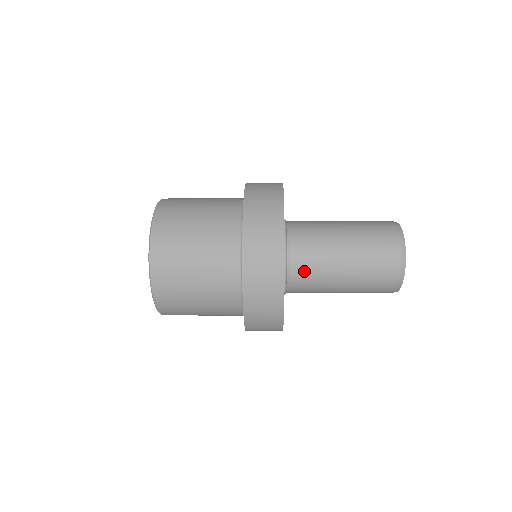
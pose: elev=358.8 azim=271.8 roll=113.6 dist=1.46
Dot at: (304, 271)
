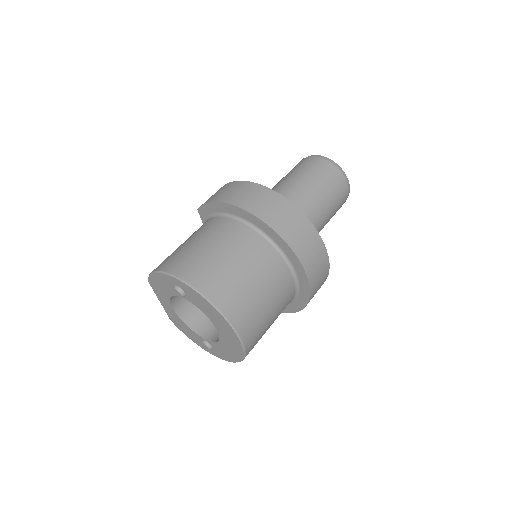
Dot at: occluded
